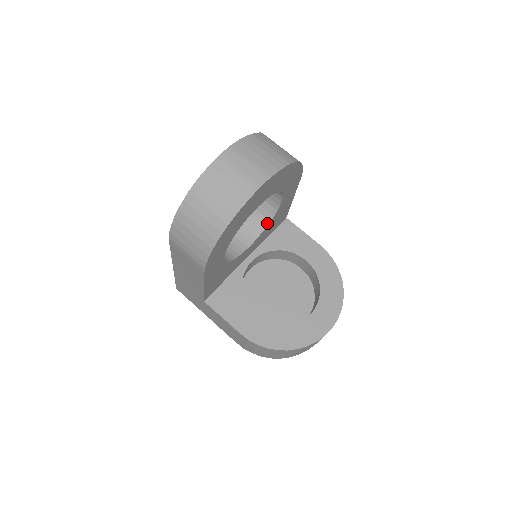
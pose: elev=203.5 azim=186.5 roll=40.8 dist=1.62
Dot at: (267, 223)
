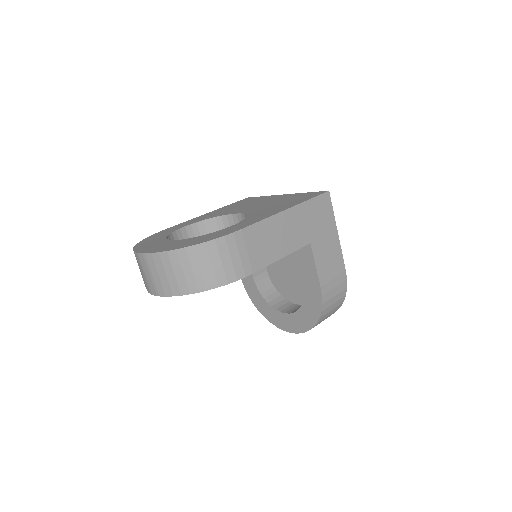
Dot at: occluded
